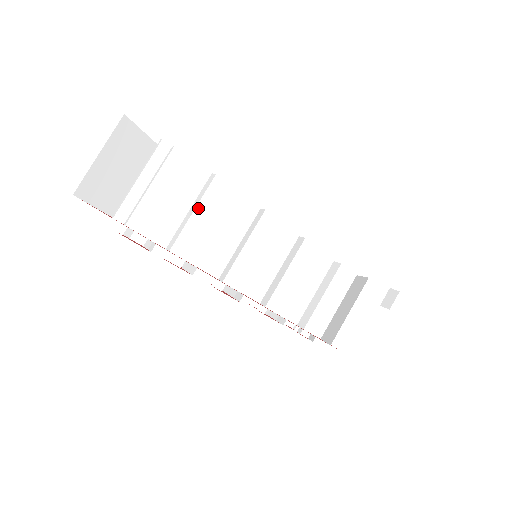
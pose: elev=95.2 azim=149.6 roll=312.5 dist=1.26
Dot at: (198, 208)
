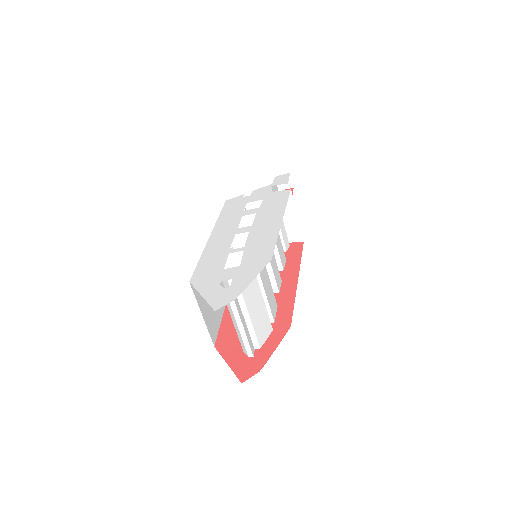
Dot at: (264, 285)
